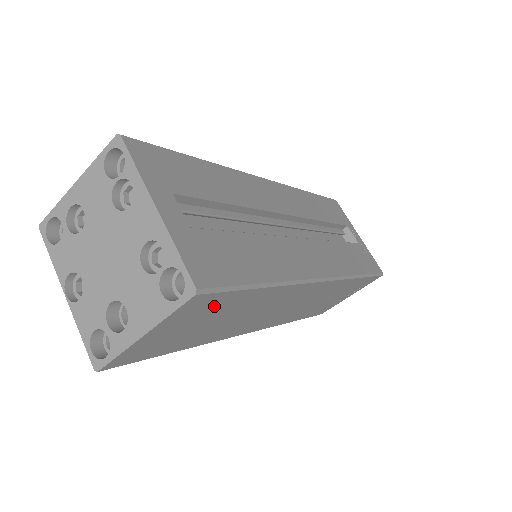
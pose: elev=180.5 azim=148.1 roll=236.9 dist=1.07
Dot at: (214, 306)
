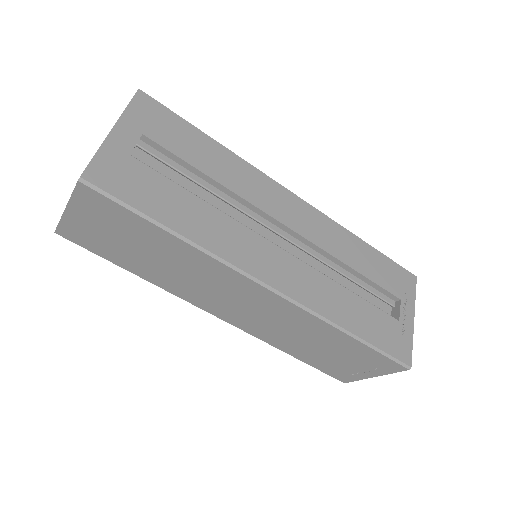
Dot at: (117, 217)
